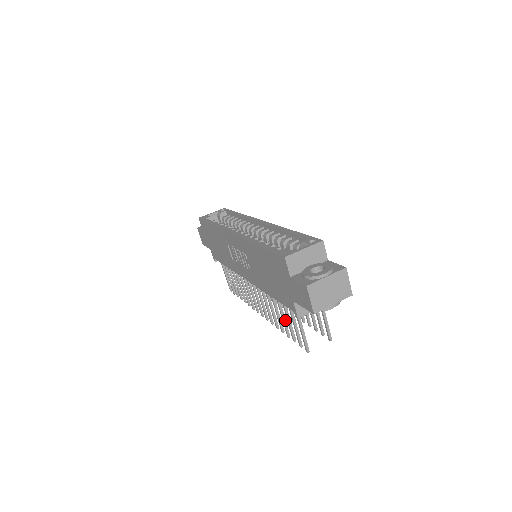
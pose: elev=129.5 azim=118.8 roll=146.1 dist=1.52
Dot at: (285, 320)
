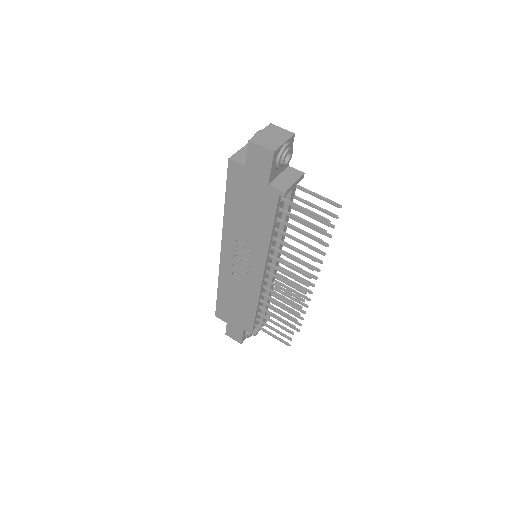
Dot at: (302, 241)
